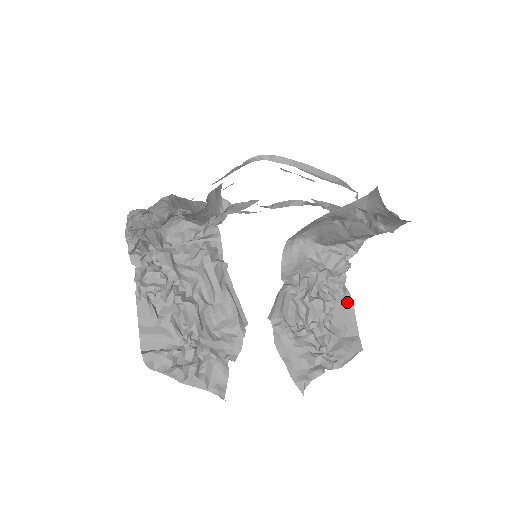
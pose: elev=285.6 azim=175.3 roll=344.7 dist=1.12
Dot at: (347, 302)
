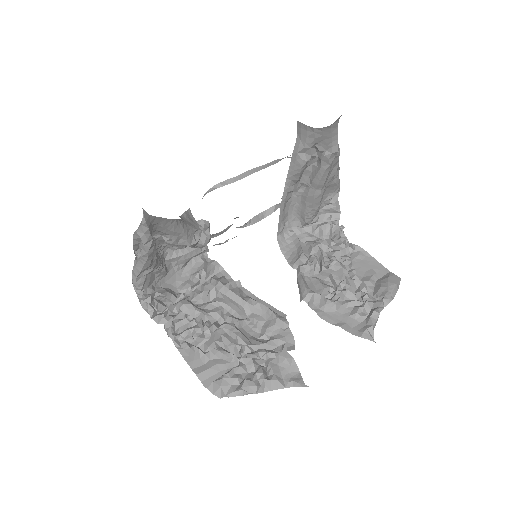
Dot at: (361, 254)
